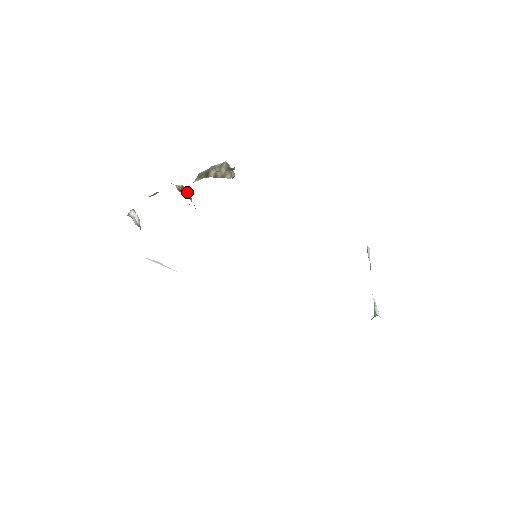
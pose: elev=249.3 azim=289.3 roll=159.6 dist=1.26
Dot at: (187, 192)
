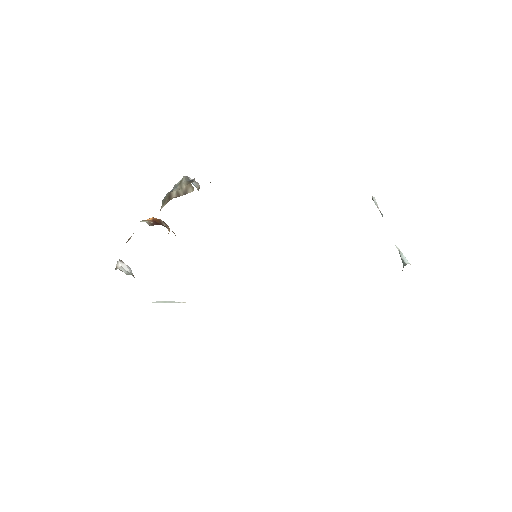
Dot at: (160, 222)
